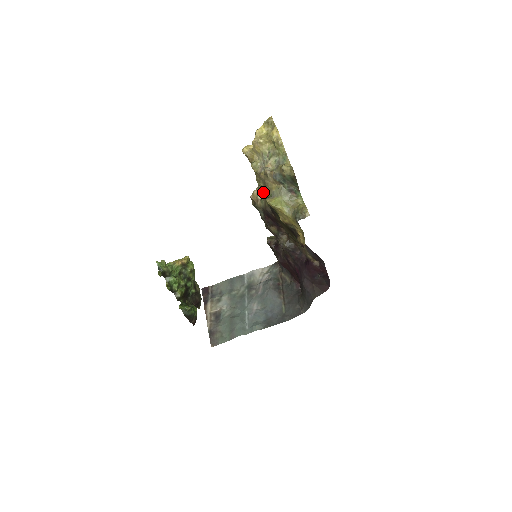
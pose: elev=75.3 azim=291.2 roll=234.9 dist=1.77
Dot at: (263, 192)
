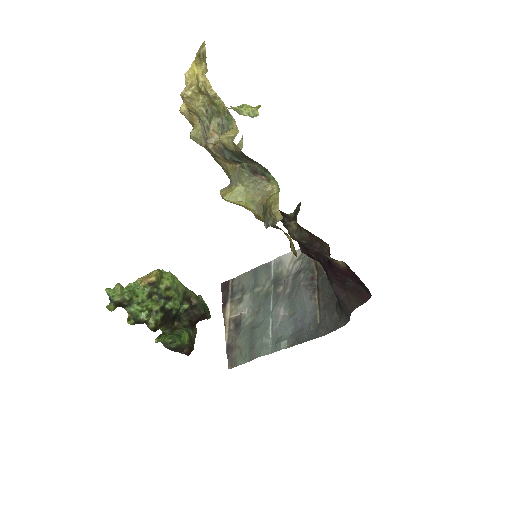
Dot at: occluded
